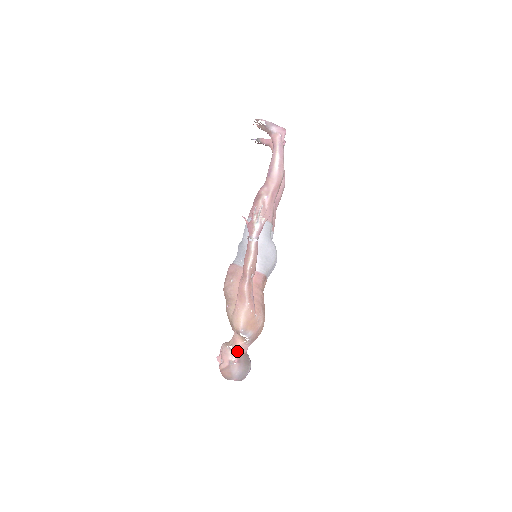
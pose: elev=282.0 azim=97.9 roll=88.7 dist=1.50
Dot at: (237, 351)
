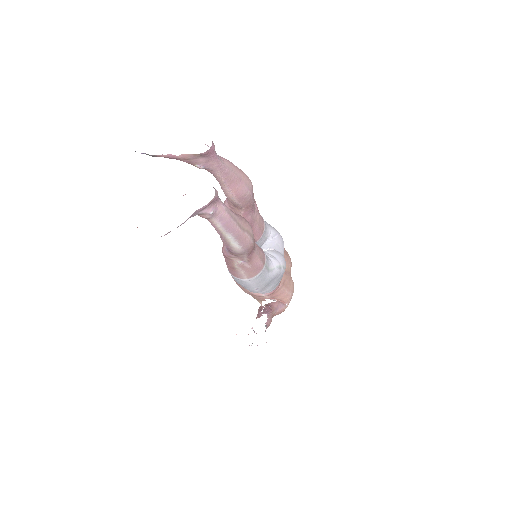
Dot at: occluded
